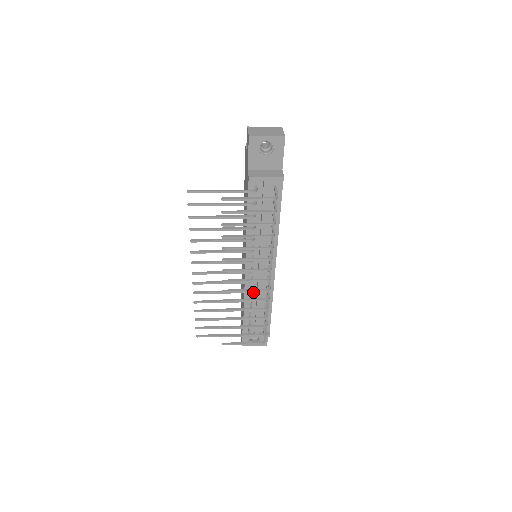
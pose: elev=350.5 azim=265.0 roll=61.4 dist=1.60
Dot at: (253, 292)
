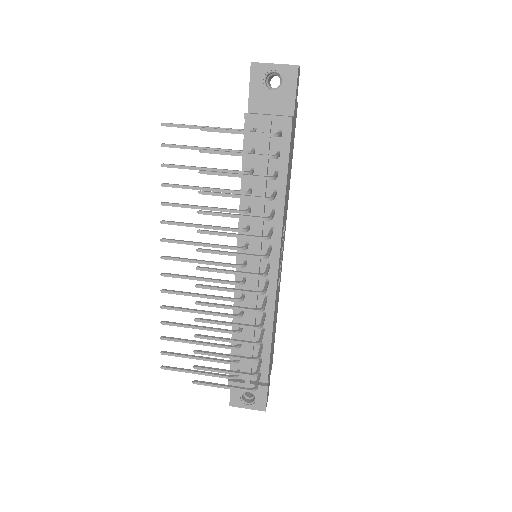
Dot at: occluded
